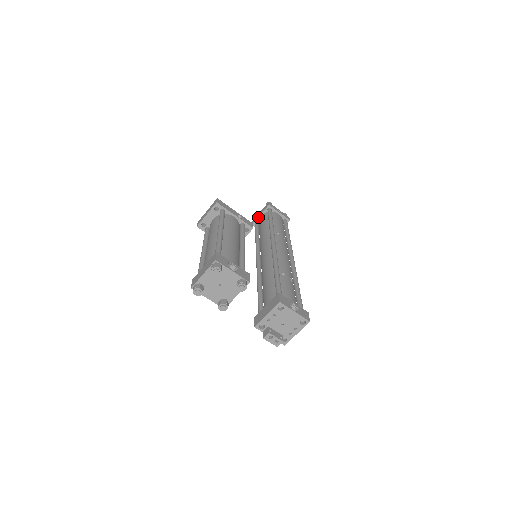
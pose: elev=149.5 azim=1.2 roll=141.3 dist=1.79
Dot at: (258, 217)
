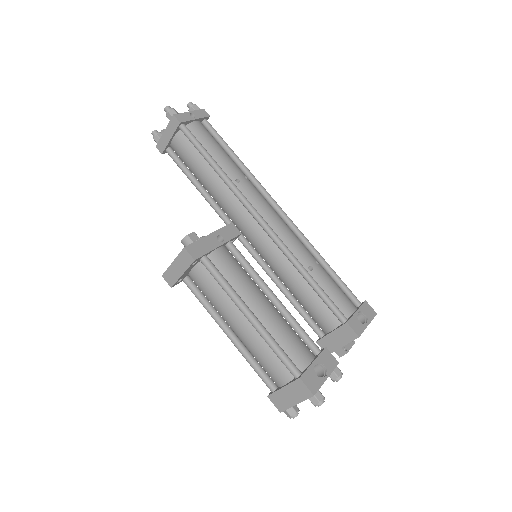
Dot at: (168, 143)
